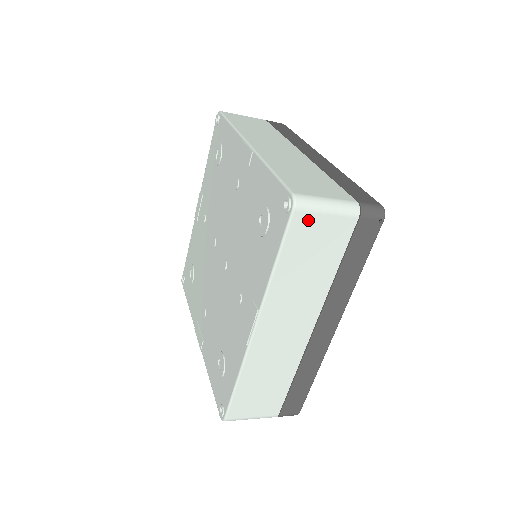
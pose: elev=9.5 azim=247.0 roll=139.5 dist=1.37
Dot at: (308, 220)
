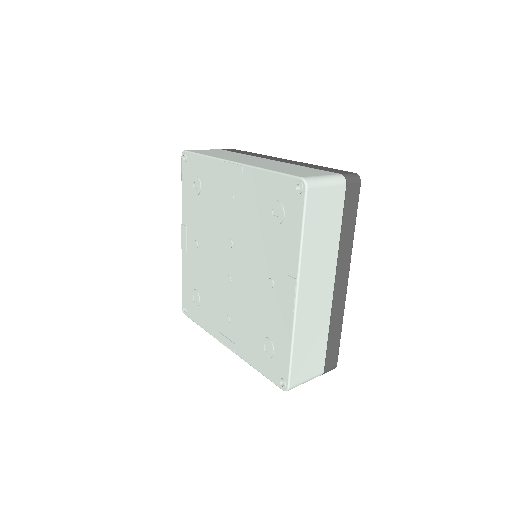
Dot at: occluded
